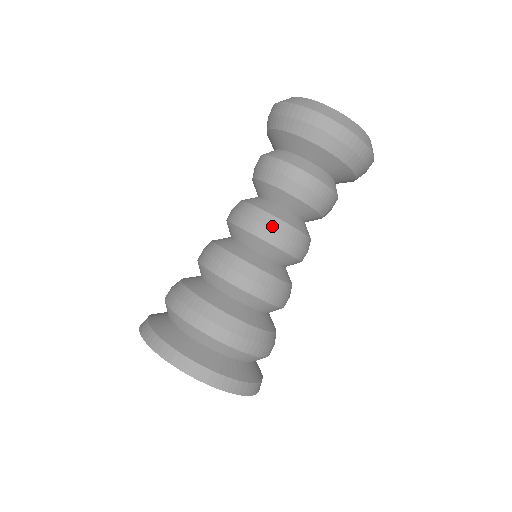
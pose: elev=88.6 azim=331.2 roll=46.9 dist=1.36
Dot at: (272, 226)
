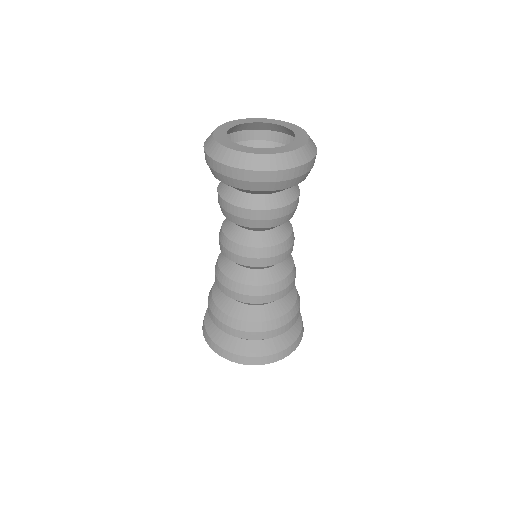
Dot at: (238, 252)
